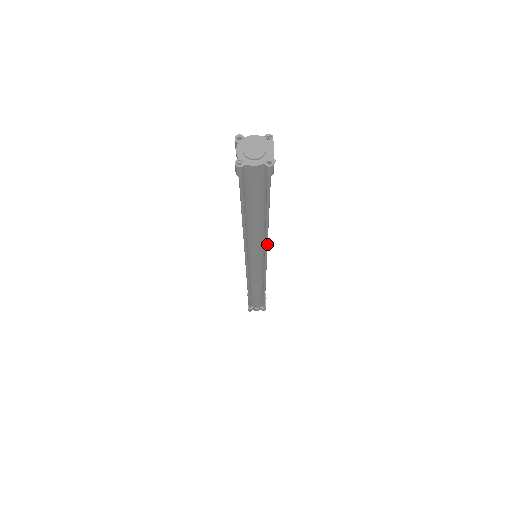
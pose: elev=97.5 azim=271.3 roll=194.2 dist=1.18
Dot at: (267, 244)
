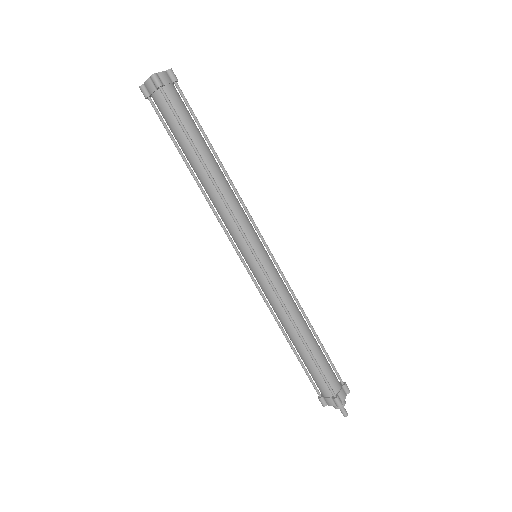
Dot at: (242, 200)
